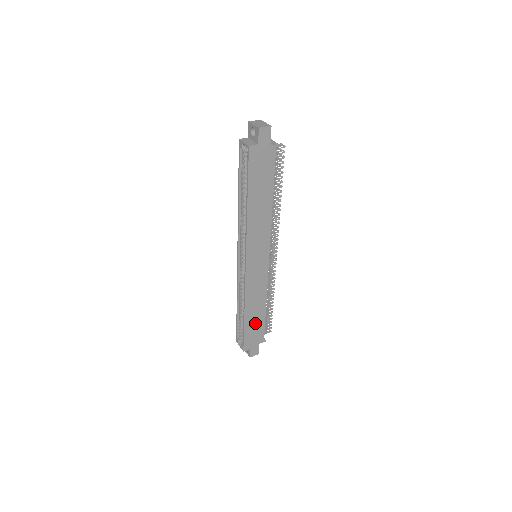
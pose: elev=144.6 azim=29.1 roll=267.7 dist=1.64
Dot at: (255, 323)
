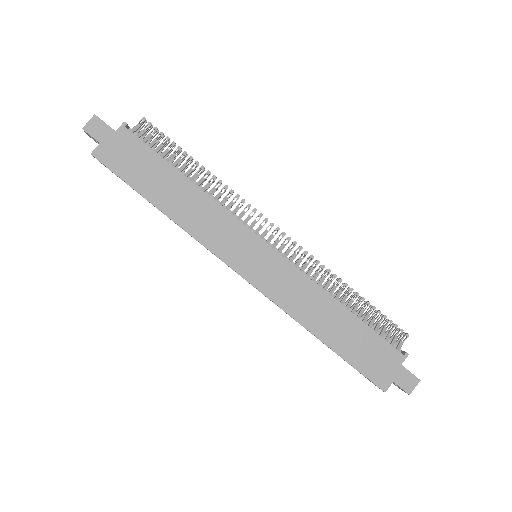
Dot at: (354, 340)
